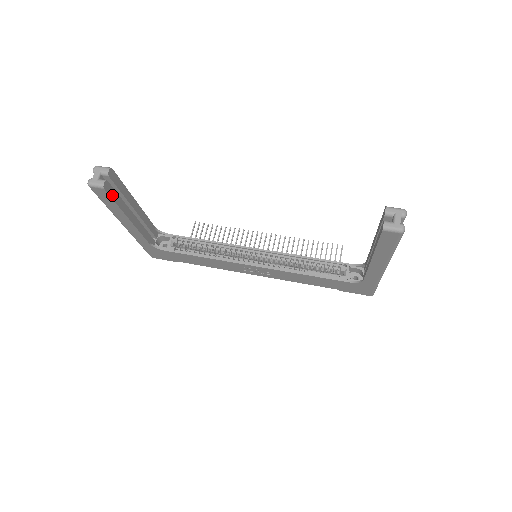
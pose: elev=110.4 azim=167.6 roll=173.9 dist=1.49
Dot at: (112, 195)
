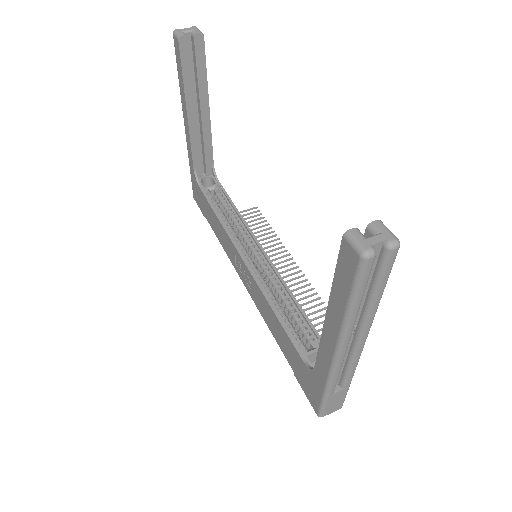
Dot at: (184, 60)
